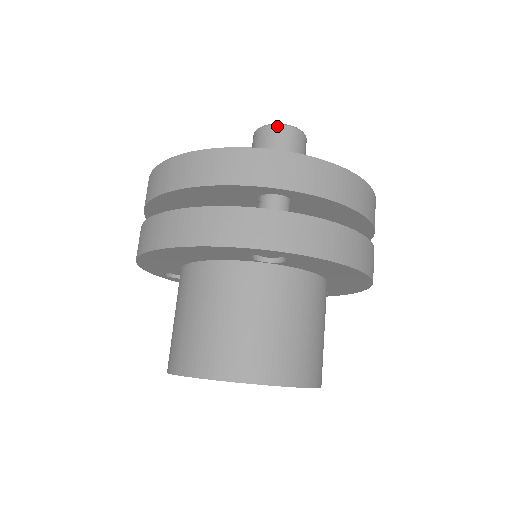
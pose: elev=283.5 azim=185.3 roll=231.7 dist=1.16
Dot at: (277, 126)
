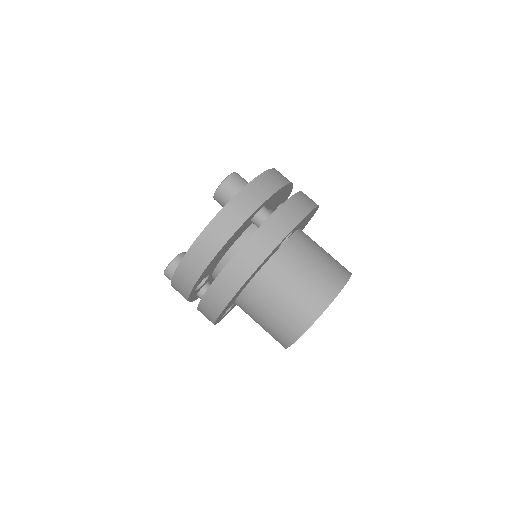
Dot at: (226, 180)
